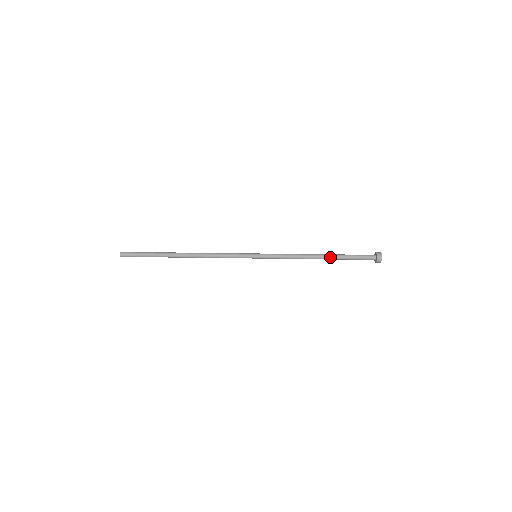
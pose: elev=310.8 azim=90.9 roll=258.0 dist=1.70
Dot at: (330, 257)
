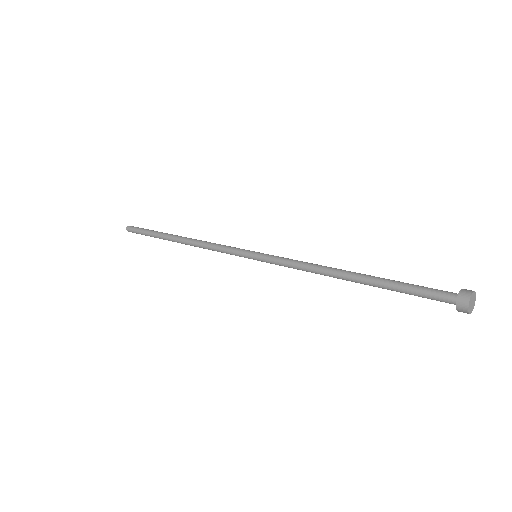
Dot at: (363, 280)
